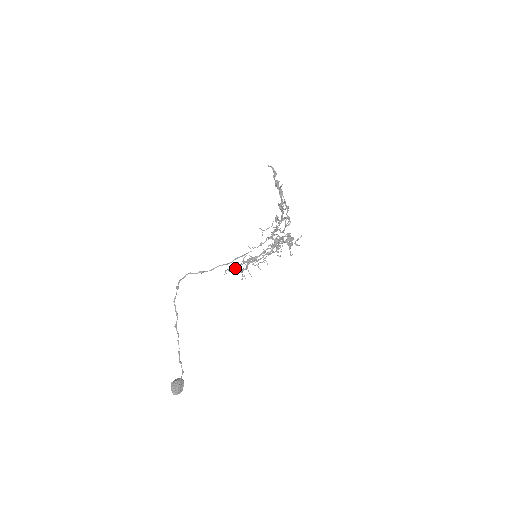
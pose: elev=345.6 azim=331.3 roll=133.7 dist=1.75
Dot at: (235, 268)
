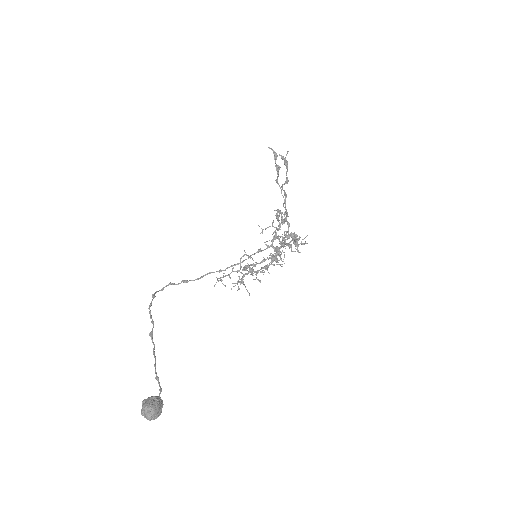
Dot at: (229, 274)
